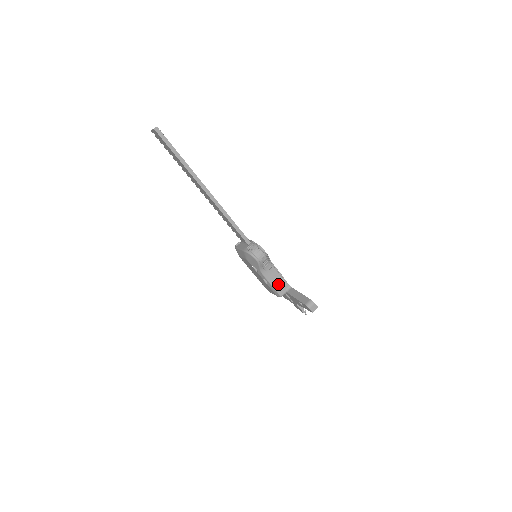
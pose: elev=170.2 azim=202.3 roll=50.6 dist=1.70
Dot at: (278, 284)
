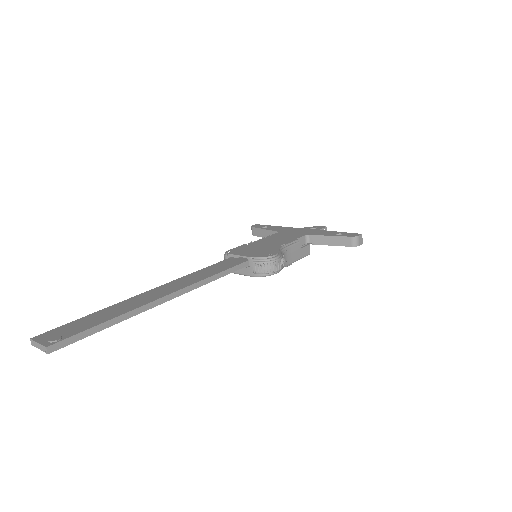
Dot at: (300, 252)
